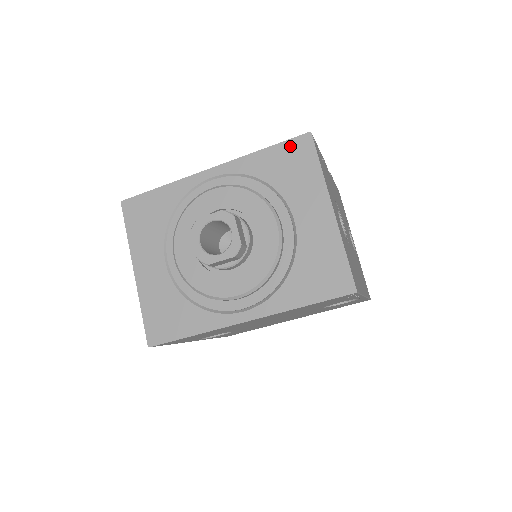
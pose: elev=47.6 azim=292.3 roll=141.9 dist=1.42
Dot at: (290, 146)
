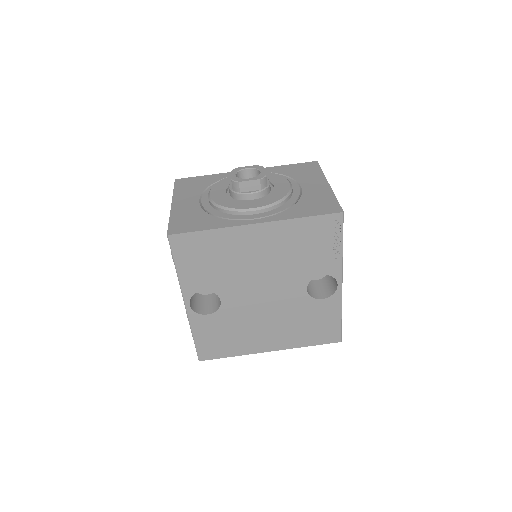
Dot at: (303, 165)
